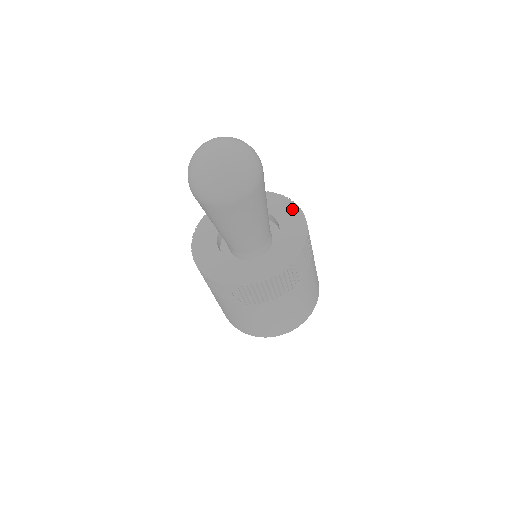
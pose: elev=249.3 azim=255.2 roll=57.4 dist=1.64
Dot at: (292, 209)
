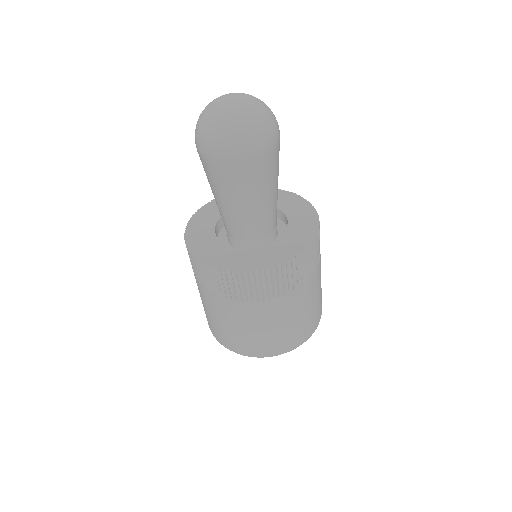
Dot at: (304, 206)
